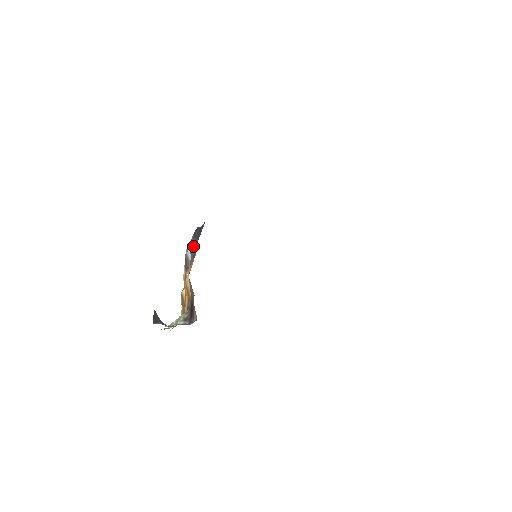
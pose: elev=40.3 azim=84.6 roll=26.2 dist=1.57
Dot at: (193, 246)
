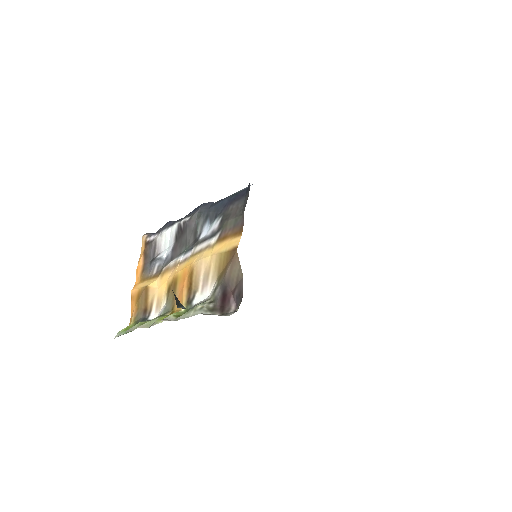
Dot at: (198, 224)
